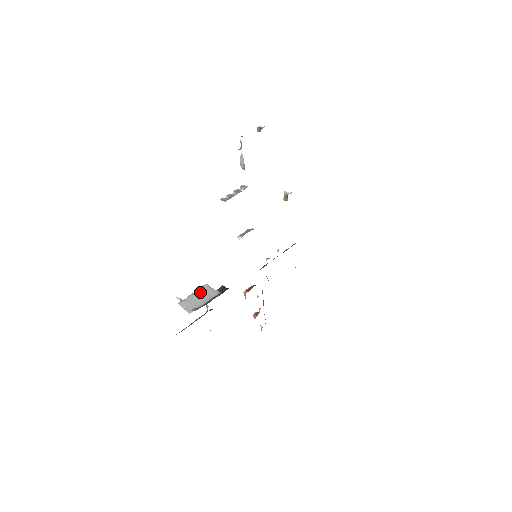
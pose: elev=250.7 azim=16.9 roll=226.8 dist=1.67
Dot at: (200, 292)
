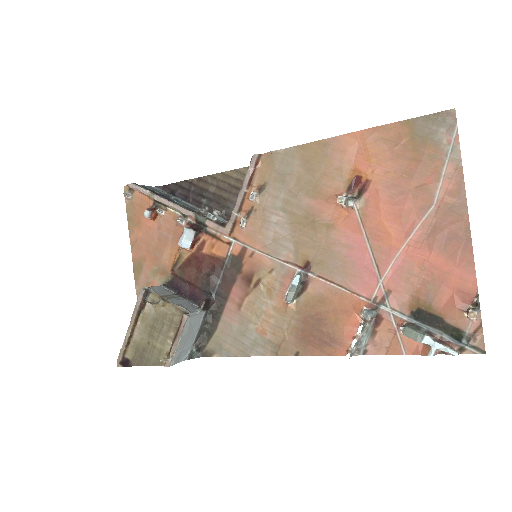
Dot at: (187, 333)
